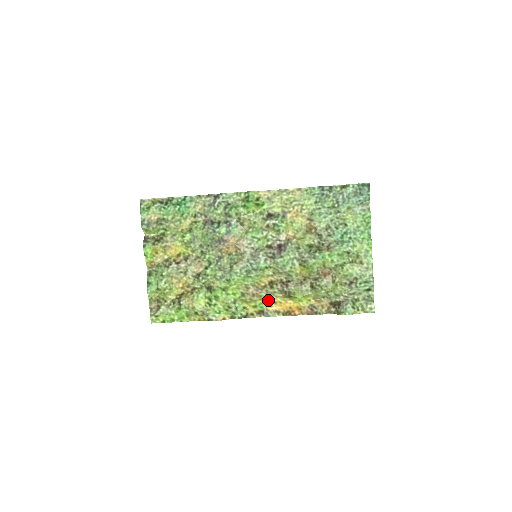
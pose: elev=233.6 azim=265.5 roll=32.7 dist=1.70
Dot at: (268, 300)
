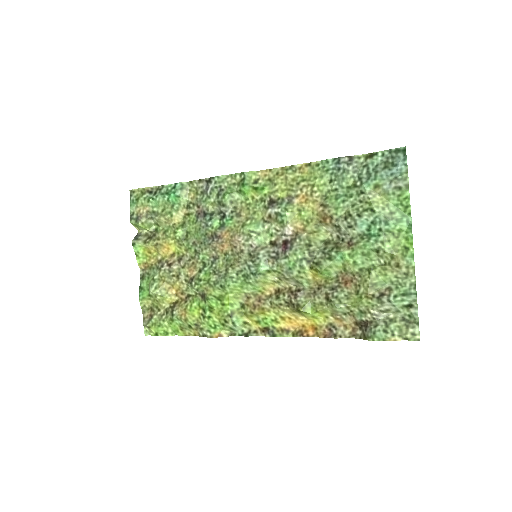
Dot at: (273, 314)
